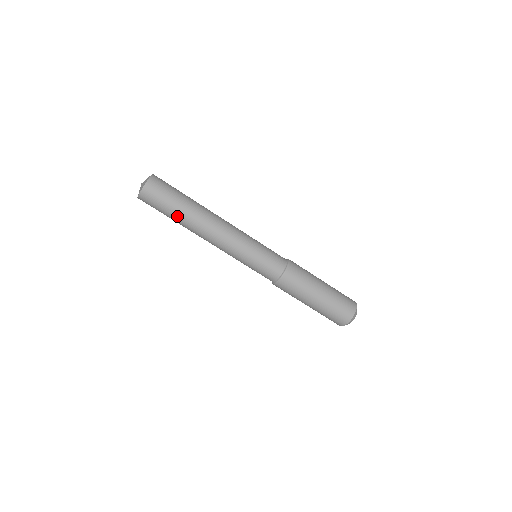
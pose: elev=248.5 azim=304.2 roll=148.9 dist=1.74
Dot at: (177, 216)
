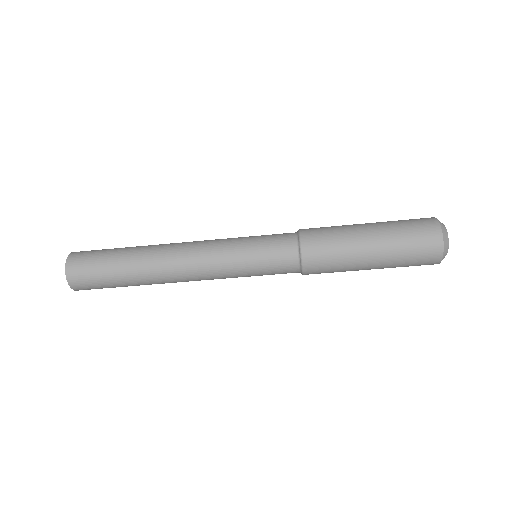
Dot at: occluded
